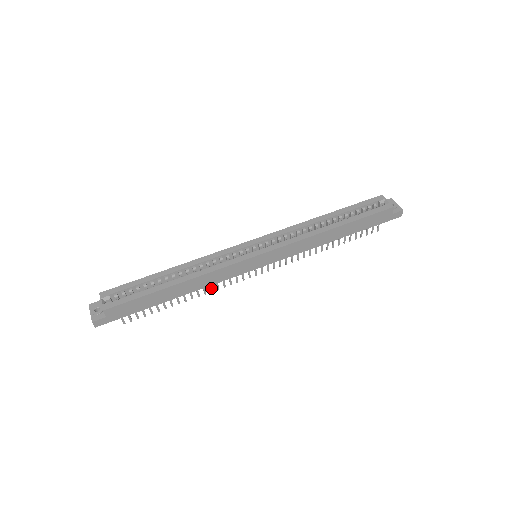
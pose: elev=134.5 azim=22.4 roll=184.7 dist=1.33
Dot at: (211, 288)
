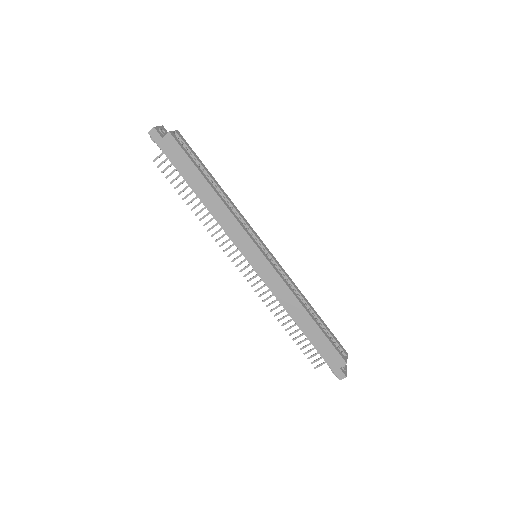
Dot at: (212, 228)
